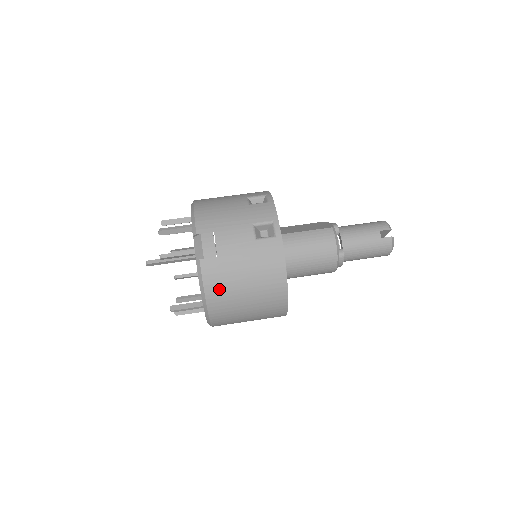
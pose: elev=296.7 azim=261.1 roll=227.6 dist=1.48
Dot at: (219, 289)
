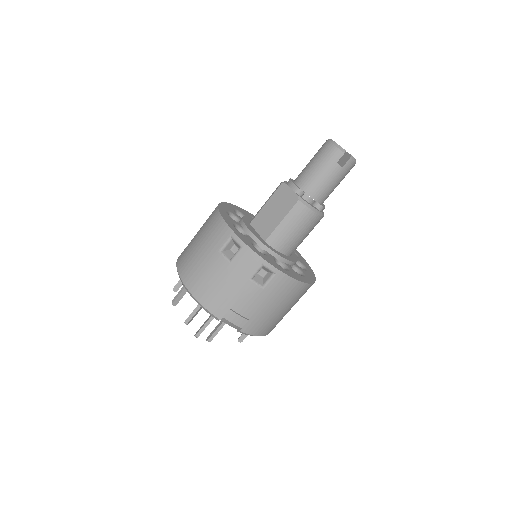
Dot at: (267, 327)
